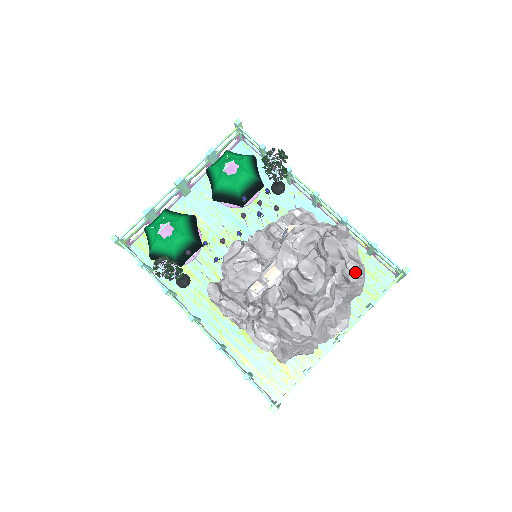
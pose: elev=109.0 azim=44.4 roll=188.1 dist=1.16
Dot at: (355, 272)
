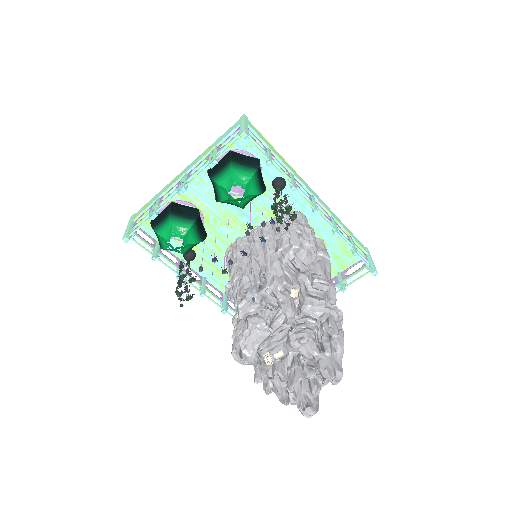
Dot at: (338, 382)
